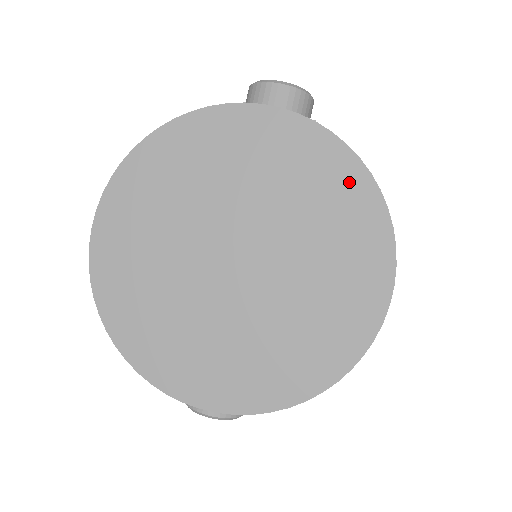
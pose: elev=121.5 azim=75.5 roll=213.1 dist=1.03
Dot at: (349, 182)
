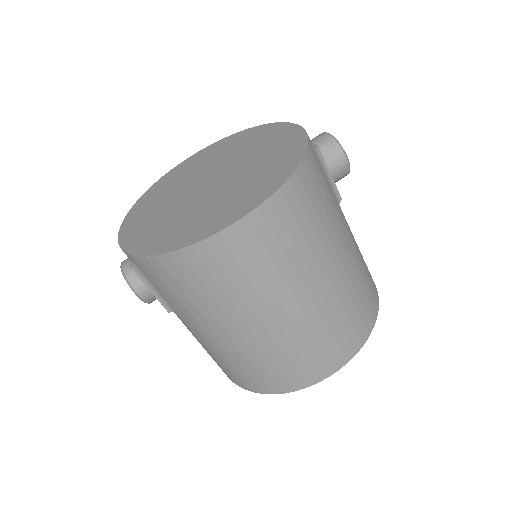
Dot at: (288, 162)
